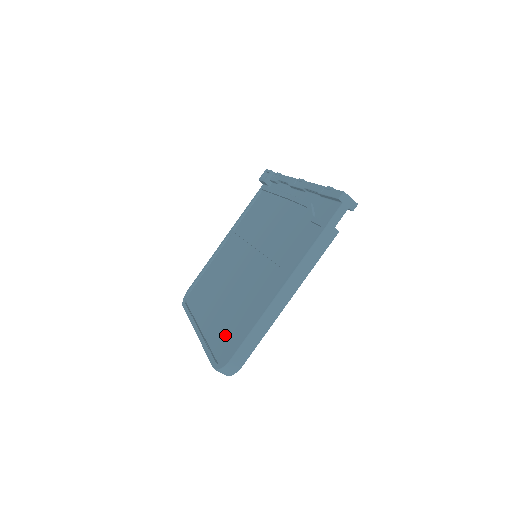
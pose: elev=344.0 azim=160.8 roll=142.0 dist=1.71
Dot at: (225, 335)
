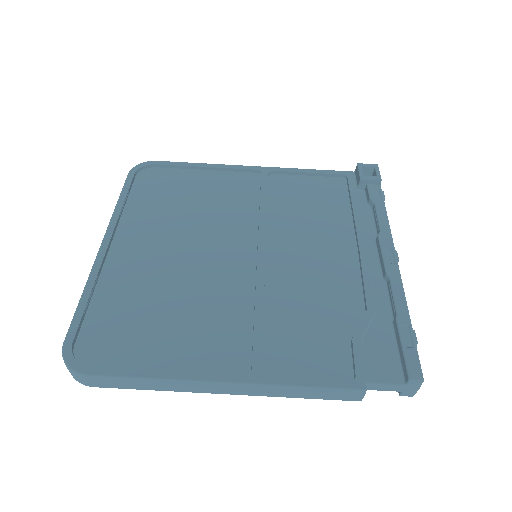
Dot at: (121, 316)
